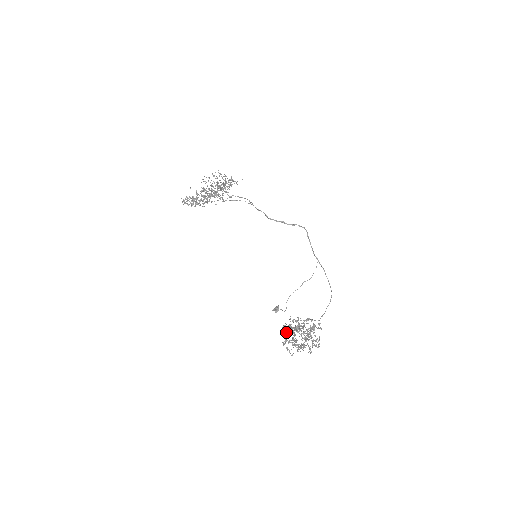
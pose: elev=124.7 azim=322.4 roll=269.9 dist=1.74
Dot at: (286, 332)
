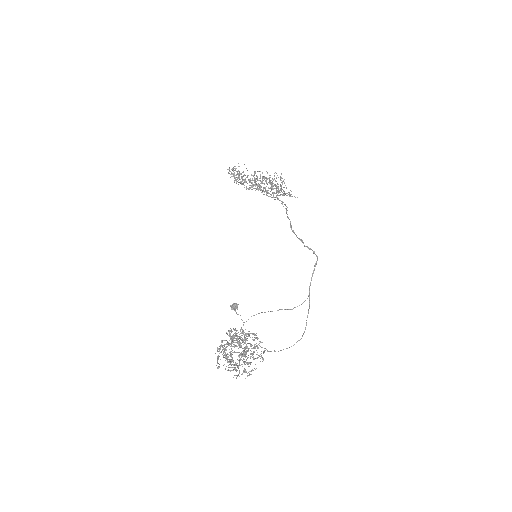
Dot at: (230, 344)
